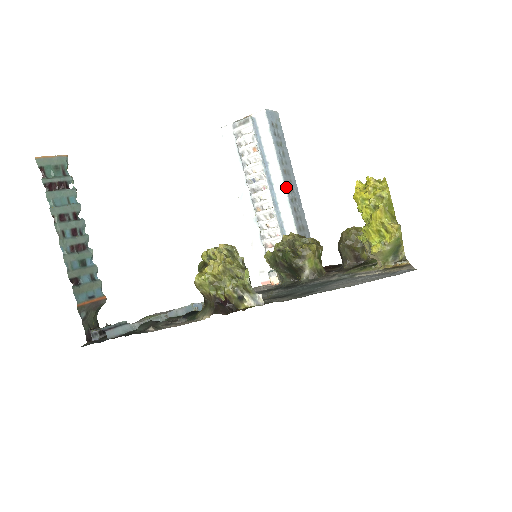
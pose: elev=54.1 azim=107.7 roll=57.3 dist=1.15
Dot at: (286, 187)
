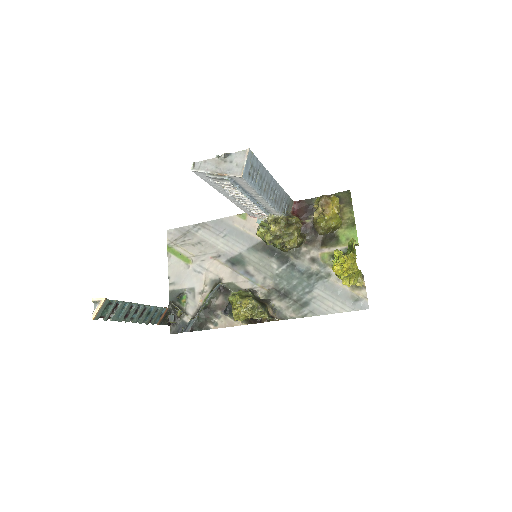
Dot at: (268, 200)
